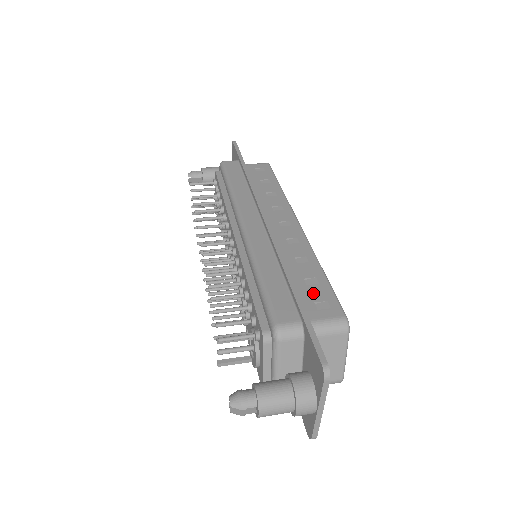
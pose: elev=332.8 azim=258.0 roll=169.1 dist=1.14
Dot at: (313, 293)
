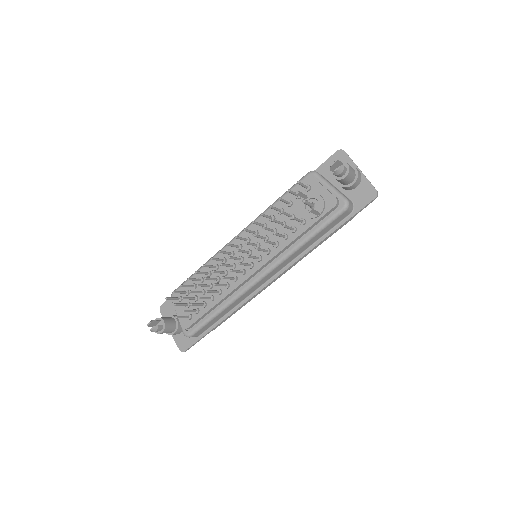
Dot at: occluded
